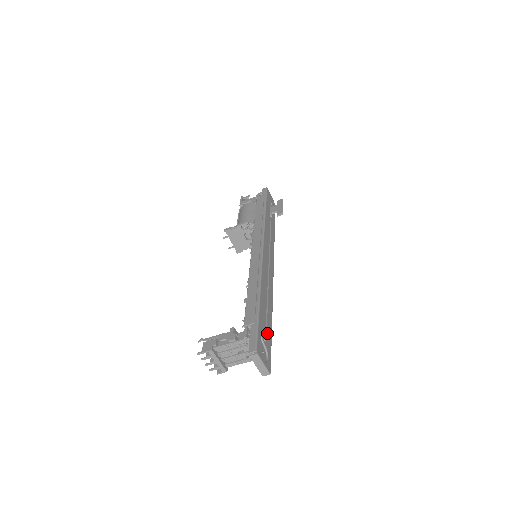
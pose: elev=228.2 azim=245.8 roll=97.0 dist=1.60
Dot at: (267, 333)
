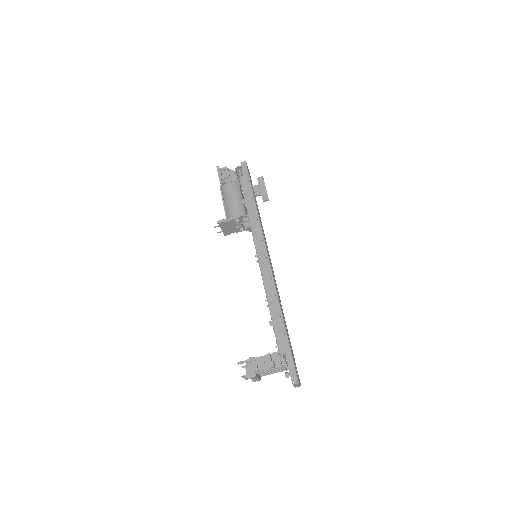
Dot at: occluded
